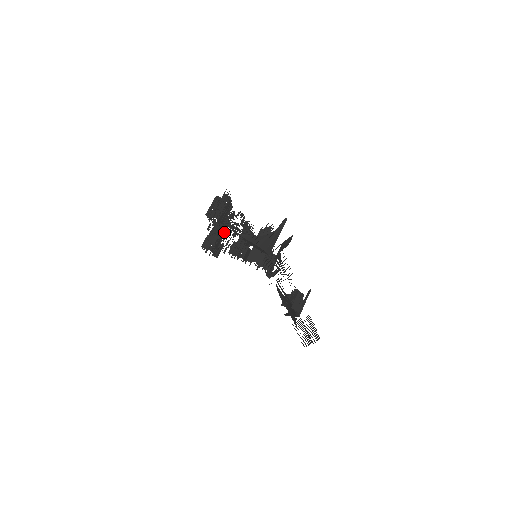
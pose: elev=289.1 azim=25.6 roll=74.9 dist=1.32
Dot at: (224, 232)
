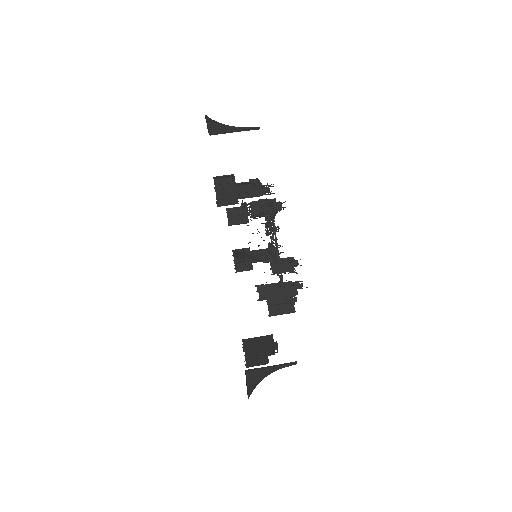
Dot at: (264, 254)
